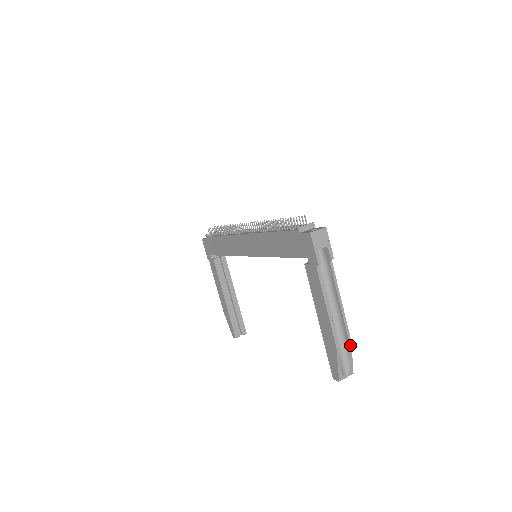
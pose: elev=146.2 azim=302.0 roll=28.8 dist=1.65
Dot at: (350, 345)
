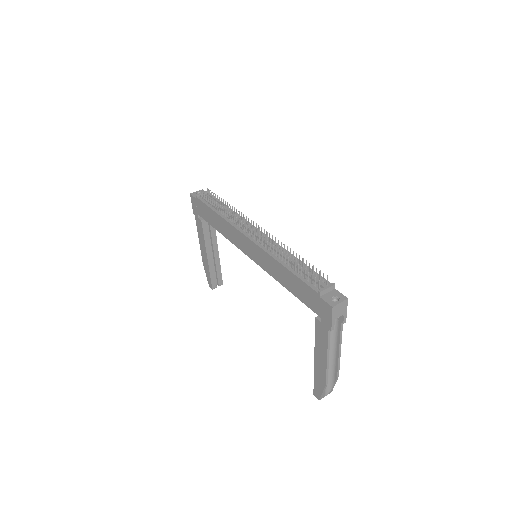
Dot at: (337, 379)
